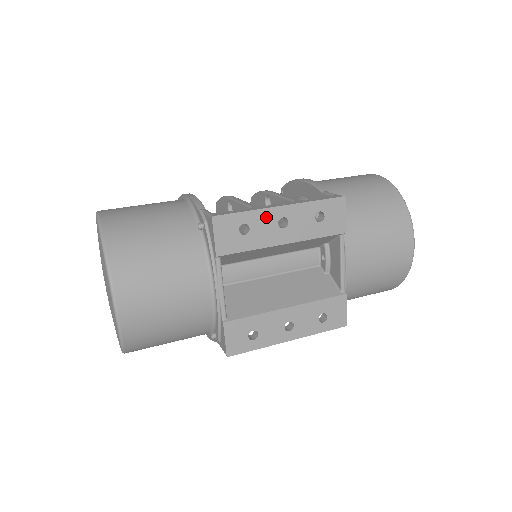
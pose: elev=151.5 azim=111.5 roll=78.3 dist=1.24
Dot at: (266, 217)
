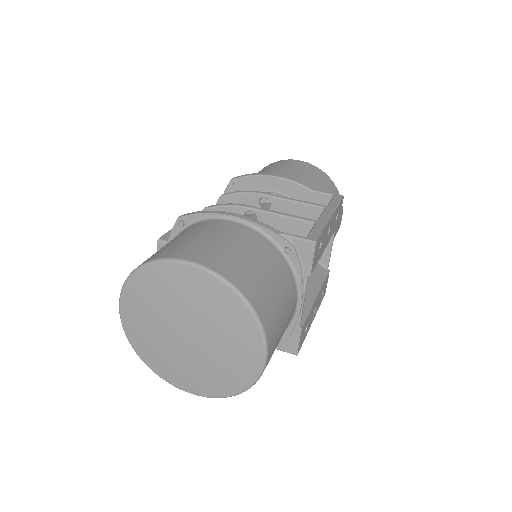
Dot at: (327, 229)
